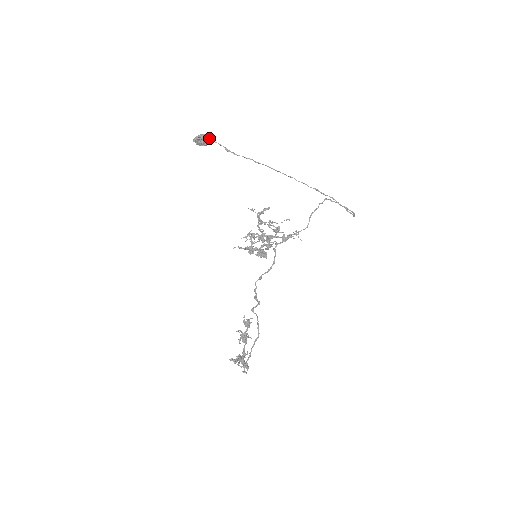
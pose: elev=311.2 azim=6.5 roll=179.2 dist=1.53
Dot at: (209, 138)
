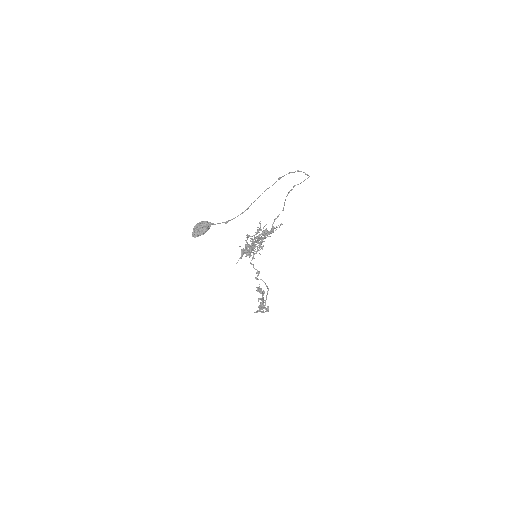
Dot at: (209, 226)
